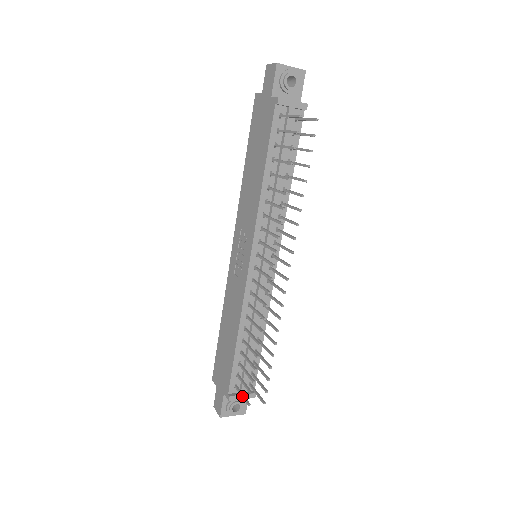
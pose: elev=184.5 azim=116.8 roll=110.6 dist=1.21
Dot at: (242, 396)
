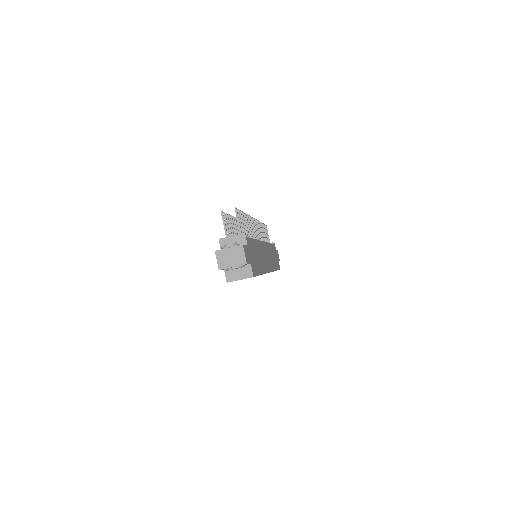
Dot at: occluded
